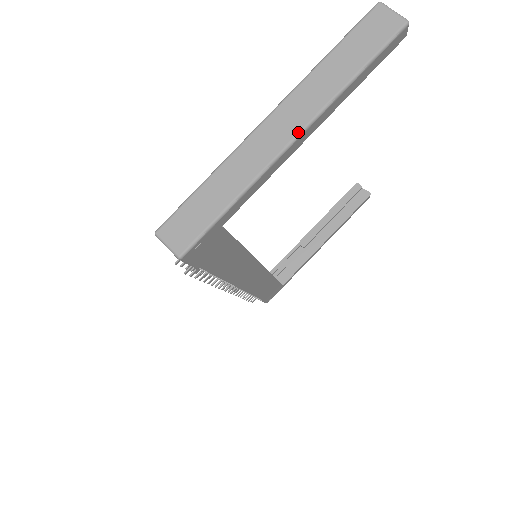
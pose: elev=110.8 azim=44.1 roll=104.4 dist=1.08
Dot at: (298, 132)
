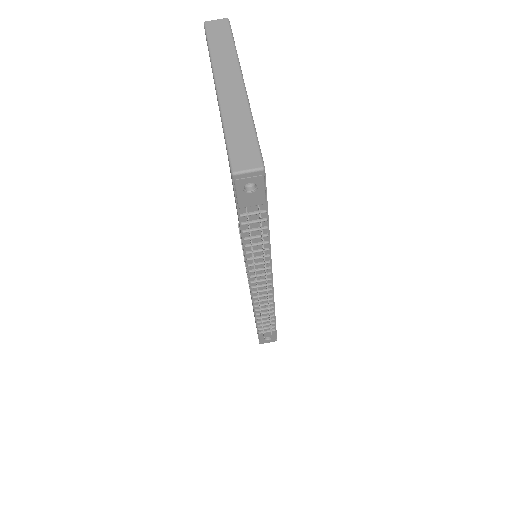
Dot at: (241, 79)
